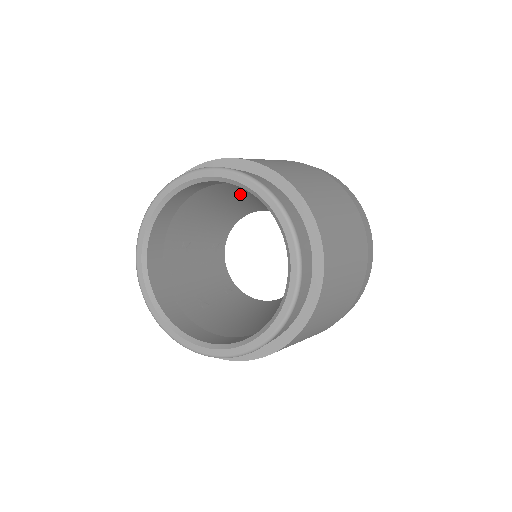
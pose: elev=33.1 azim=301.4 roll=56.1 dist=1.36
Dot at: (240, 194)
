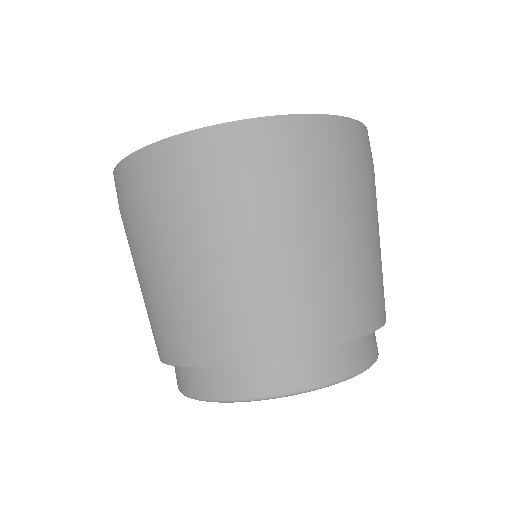
Dot at: occluded
